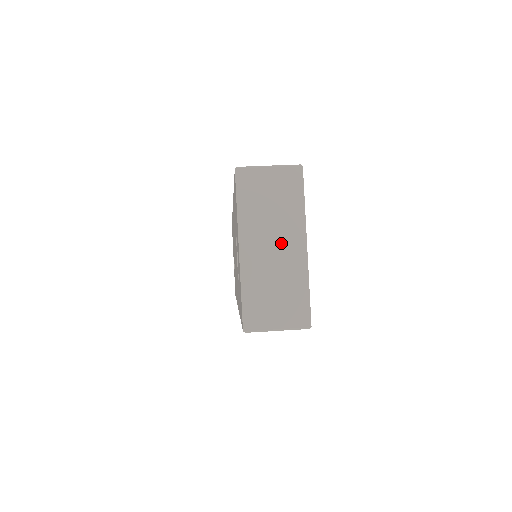
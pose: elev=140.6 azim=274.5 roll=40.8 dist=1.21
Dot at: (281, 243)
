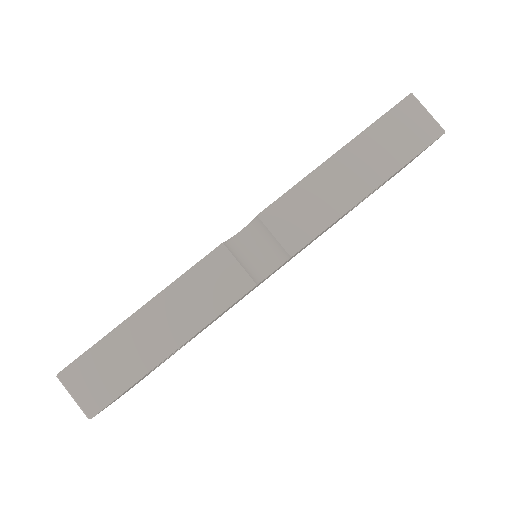
Dot at: occluded
